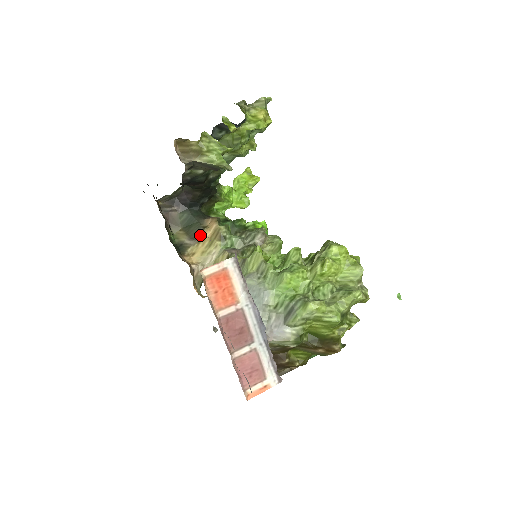
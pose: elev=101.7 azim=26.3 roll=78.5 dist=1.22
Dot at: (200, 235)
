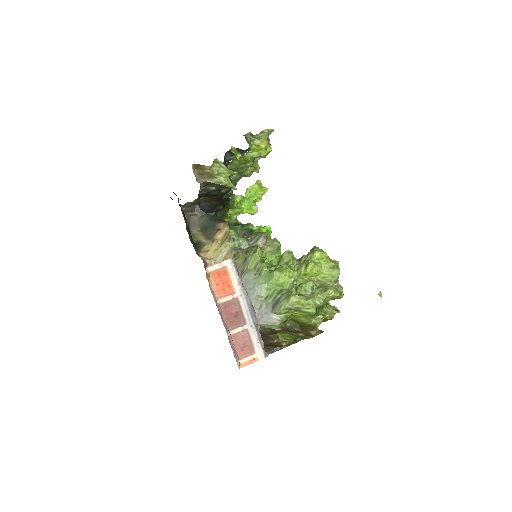
Dot at: (214, 236)
